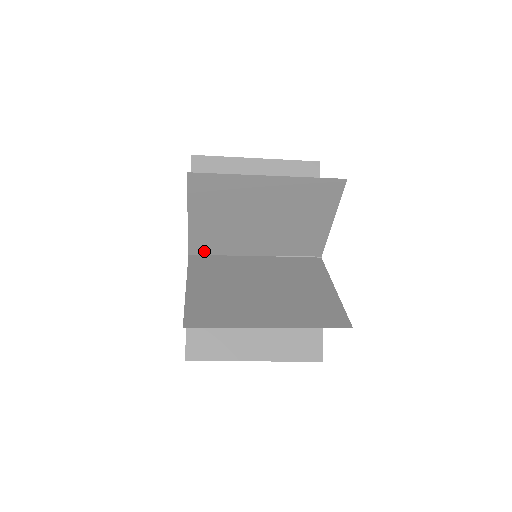
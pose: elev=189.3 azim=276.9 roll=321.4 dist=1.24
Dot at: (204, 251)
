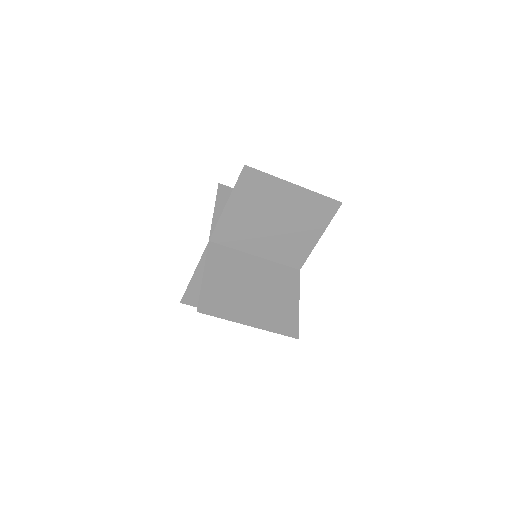
Dot at: (220, 241)
